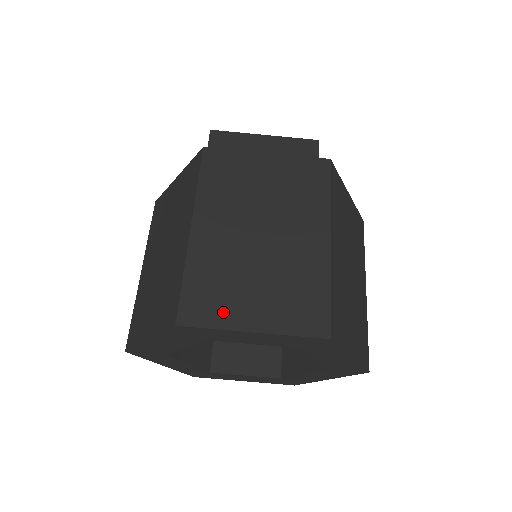
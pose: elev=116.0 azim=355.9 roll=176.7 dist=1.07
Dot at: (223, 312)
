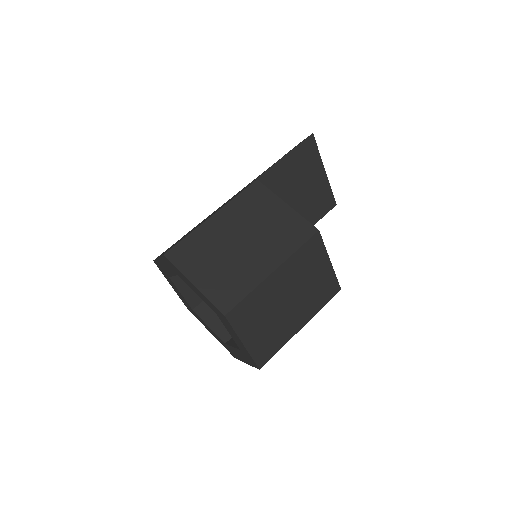
Dot at: (244, 326)
